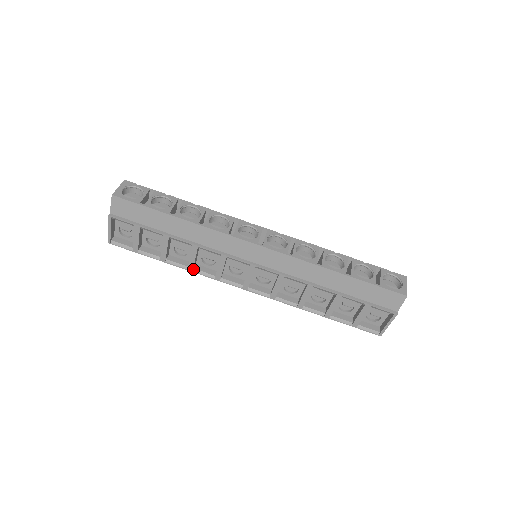
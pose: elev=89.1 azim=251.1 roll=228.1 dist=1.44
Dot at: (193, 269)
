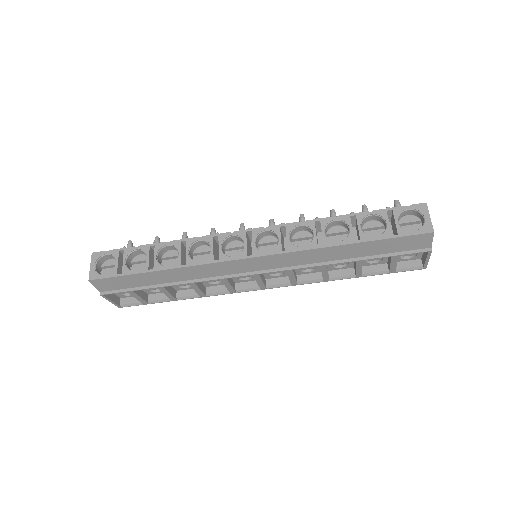
Dot at: (205, 295)
